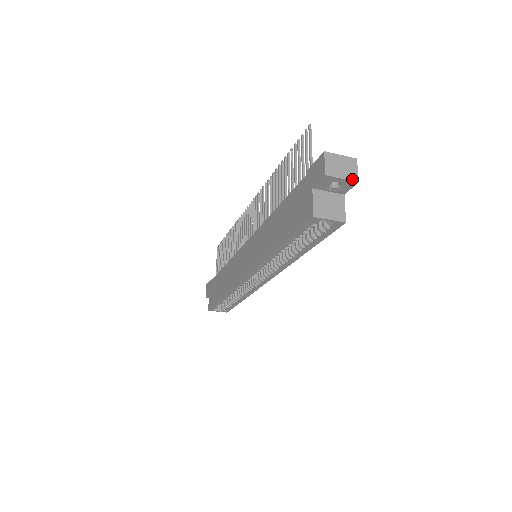
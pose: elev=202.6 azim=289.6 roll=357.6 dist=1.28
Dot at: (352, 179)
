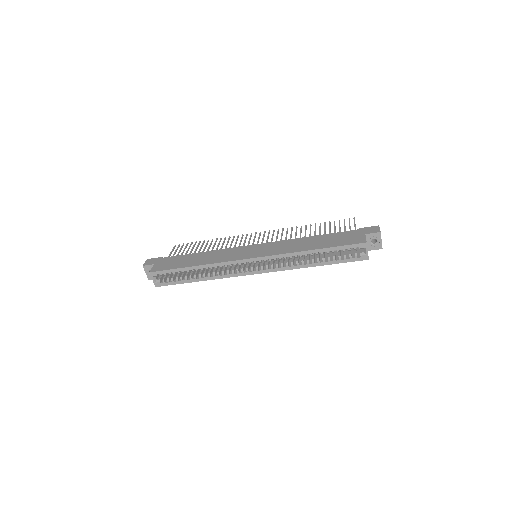
Dot at: occluded
